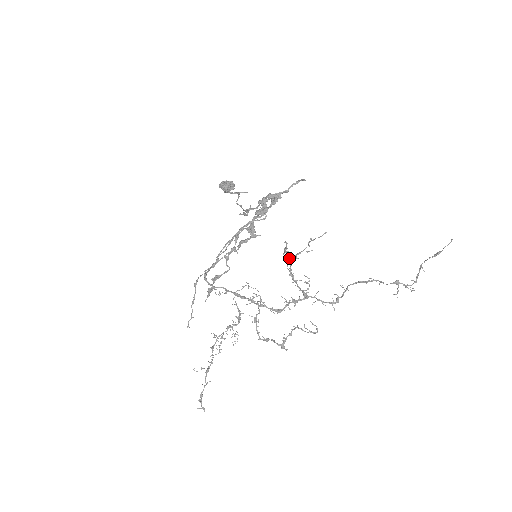
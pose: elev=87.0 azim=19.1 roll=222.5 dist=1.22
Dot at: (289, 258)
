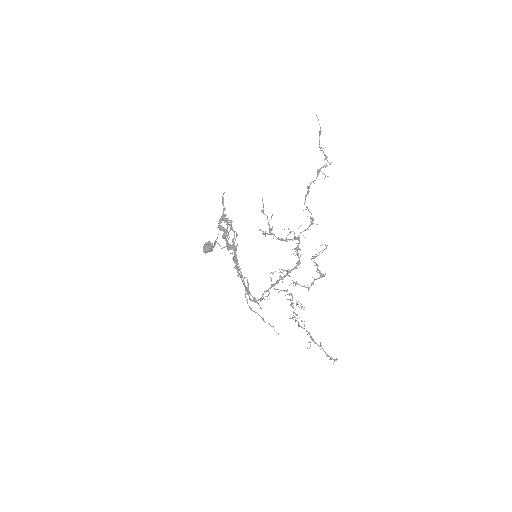
Dot at: (269, 234)
